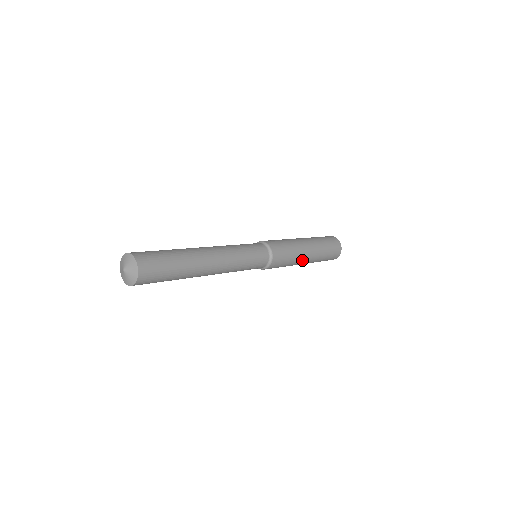
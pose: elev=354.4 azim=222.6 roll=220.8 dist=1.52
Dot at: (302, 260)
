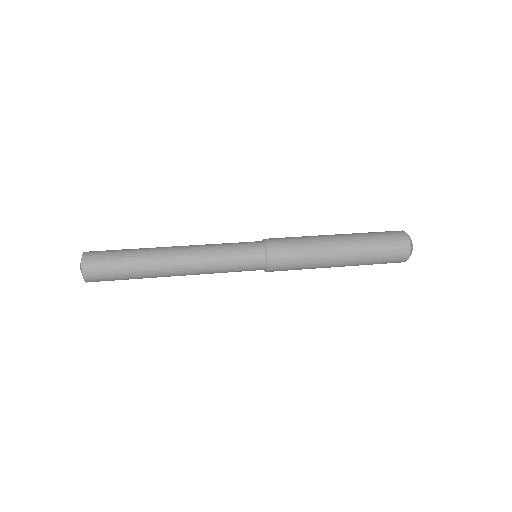
Dot at: (325, 267)
